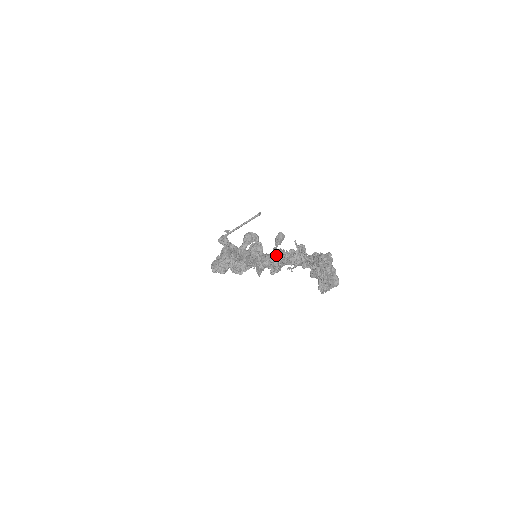
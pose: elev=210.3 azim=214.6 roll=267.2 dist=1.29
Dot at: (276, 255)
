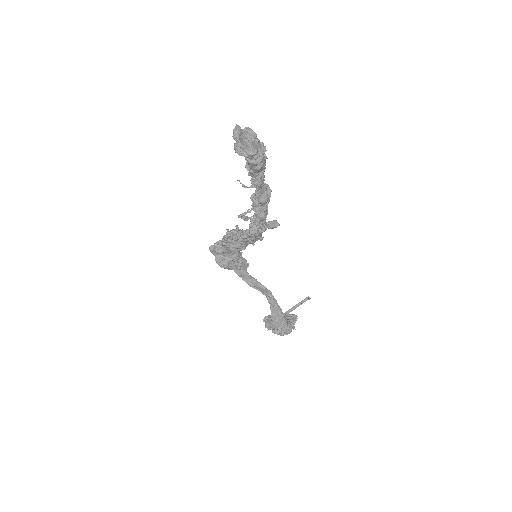
Dot at: occluded
